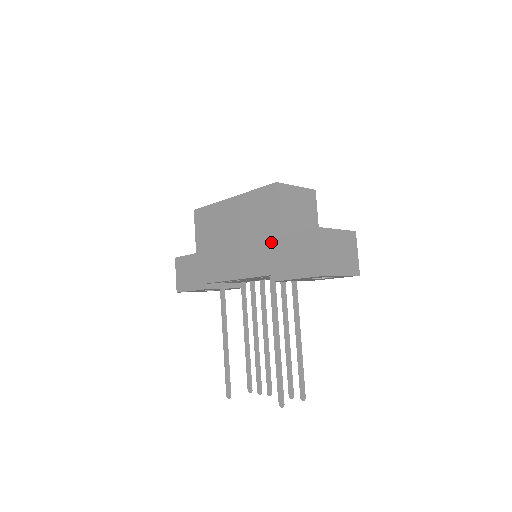
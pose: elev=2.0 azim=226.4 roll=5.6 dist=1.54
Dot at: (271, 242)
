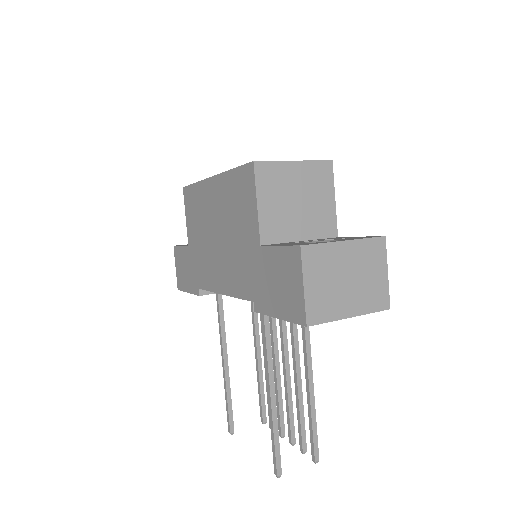
Dot at: (251, 253)
